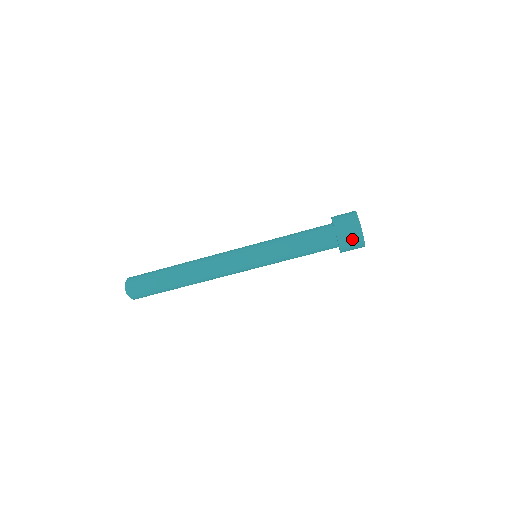
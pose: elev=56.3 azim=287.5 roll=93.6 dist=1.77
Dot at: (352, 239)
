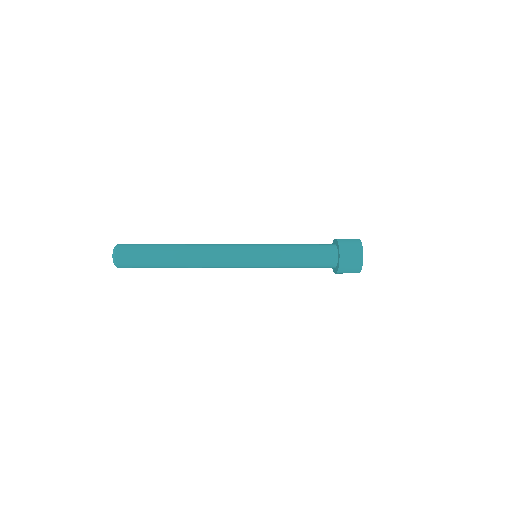
Dot at: occluded
